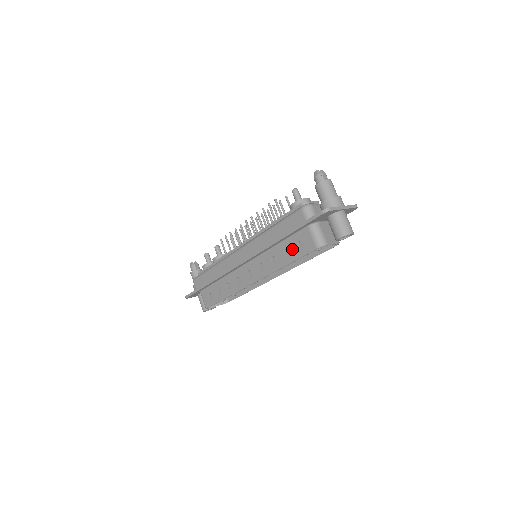
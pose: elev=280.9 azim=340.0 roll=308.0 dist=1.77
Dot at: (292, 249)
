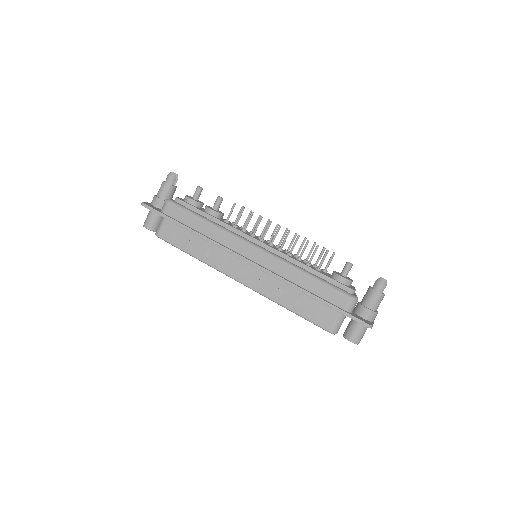
Dot at: (307, 307)
